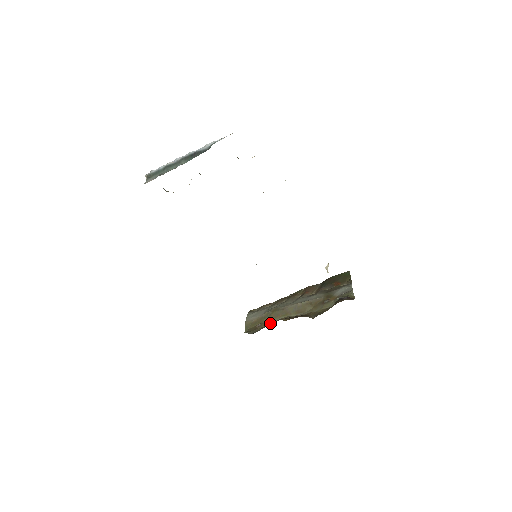
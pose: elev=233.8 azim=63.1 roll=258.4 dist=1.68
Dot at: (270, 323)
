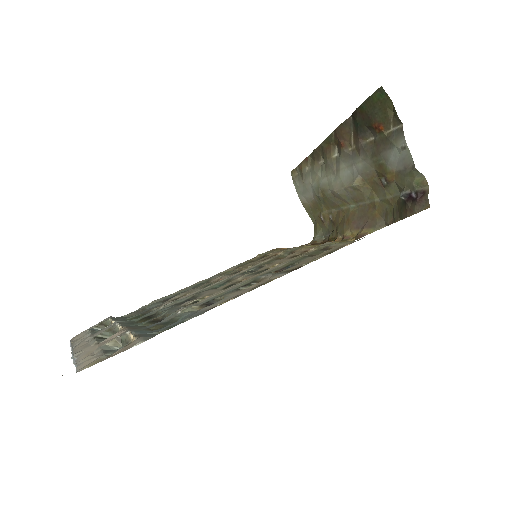
Dot at: (333, 219)
